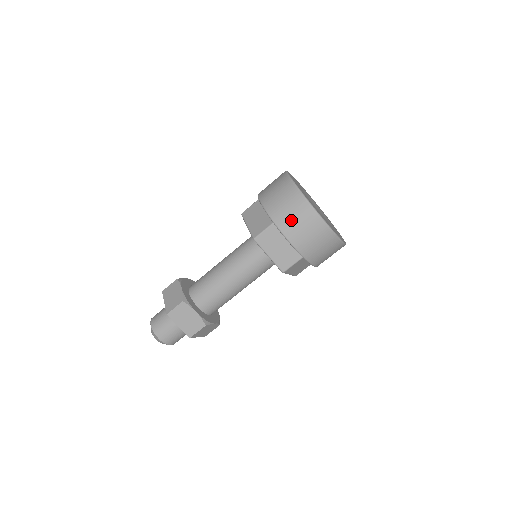
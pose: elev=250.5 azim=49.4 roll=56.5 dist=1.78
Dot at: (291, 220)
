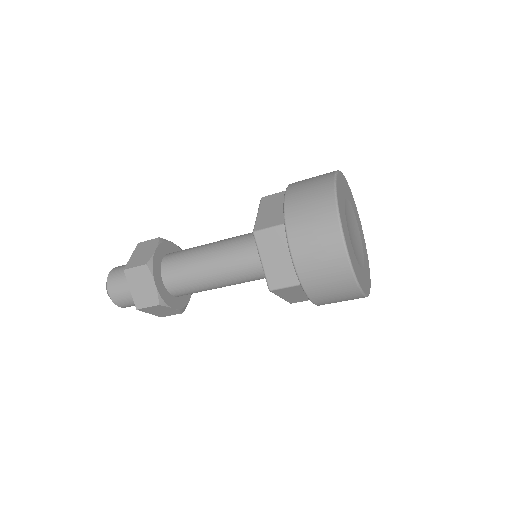
Dot at: (327, 293)
